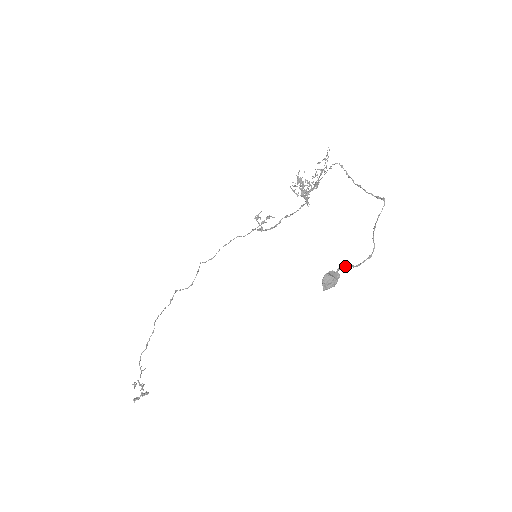
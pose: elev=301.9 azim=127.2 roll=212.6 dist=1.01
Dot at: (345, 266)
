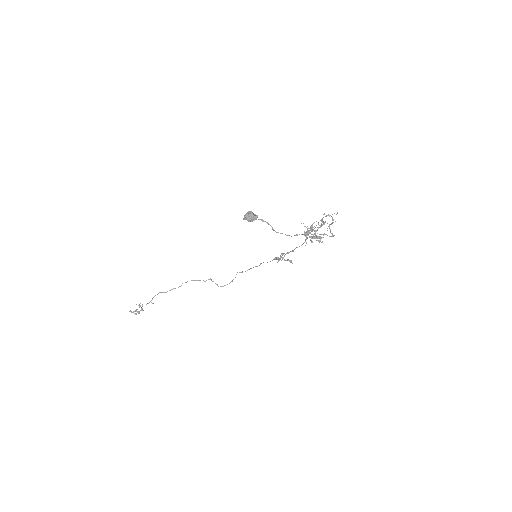
Dot at: (267, 222)
